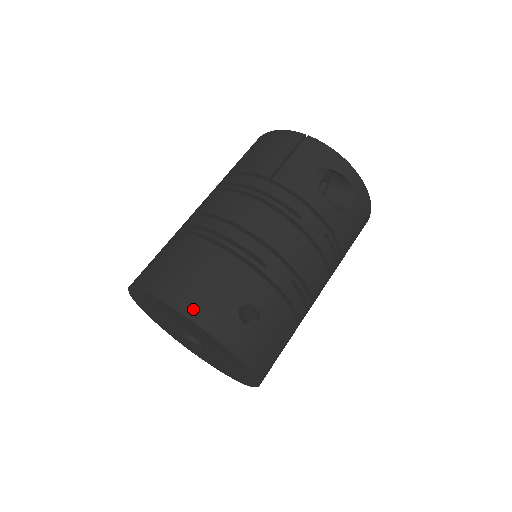
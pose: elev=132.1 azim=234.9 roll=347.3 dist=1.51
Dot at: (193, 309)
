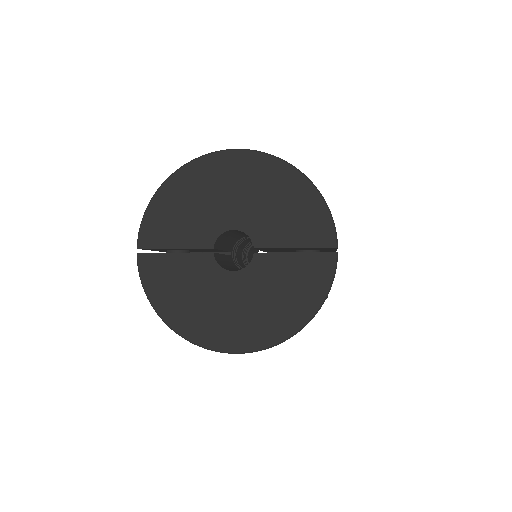
Dot at: occluded
